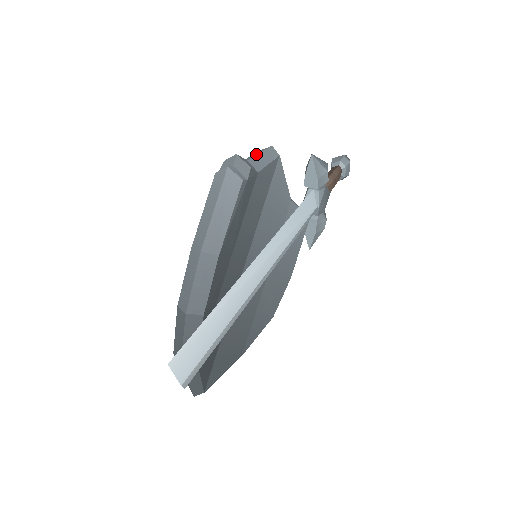
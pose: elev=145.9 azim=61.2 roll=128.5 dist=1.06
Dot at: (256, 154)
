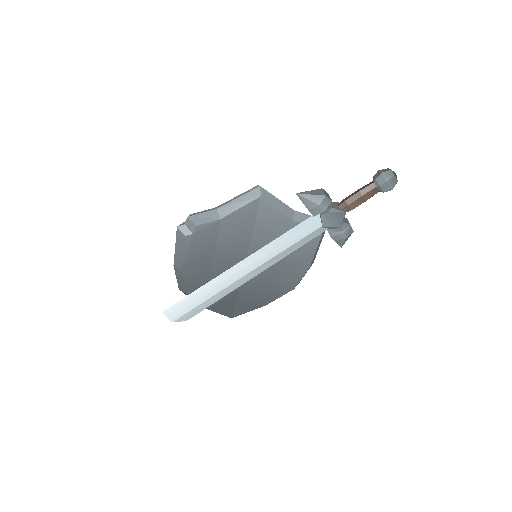
Dot at: (235, 198)
